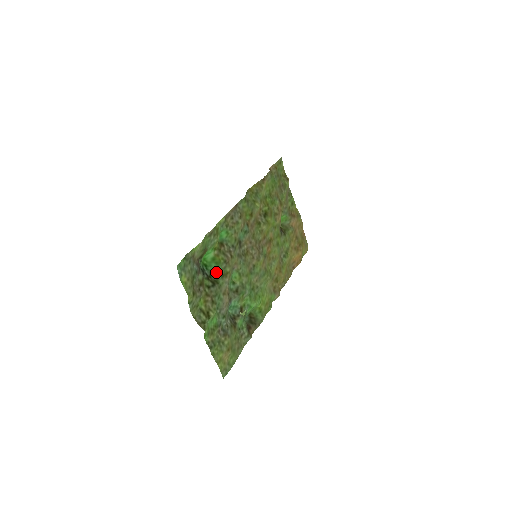
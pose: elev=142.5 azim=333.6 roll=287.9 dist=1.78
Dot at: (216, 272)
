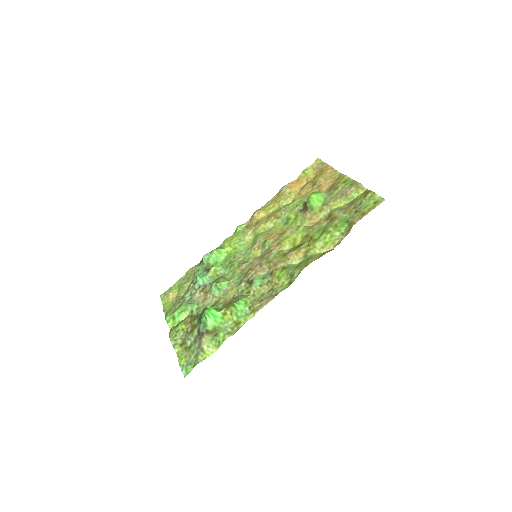
Dot at: occluded
